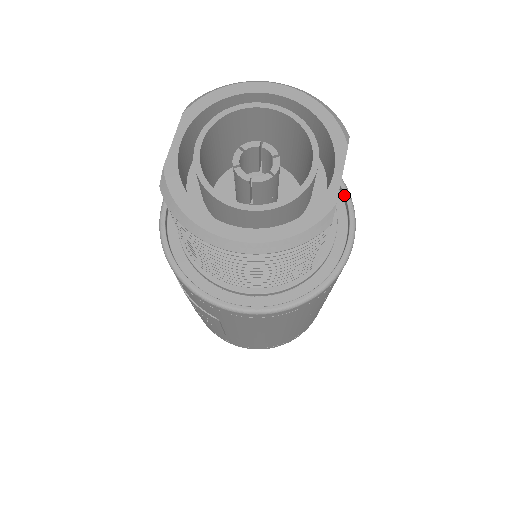
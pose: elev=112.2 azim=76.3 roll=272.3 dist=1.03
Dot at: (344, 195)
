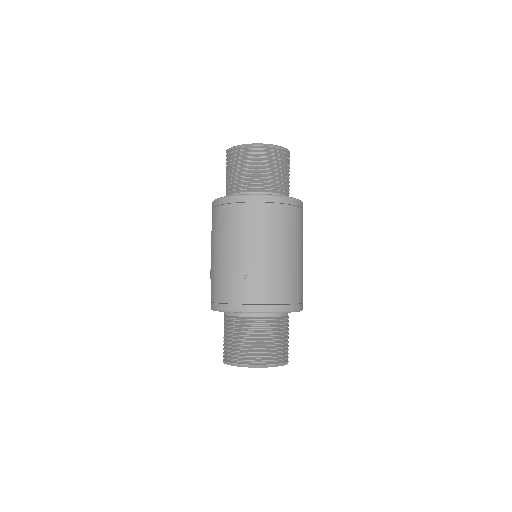
Dot at: occluded
